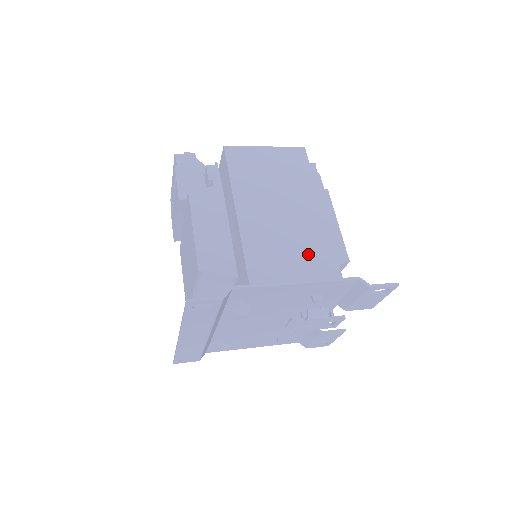
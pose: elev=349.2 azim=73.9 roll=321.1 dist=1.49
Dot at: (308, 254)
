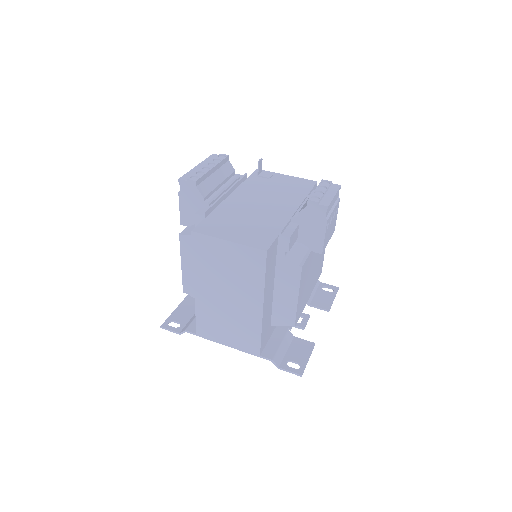
Dot at: (240, 334)
